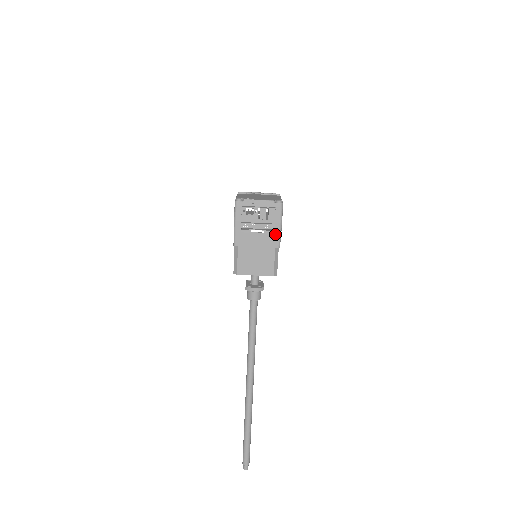
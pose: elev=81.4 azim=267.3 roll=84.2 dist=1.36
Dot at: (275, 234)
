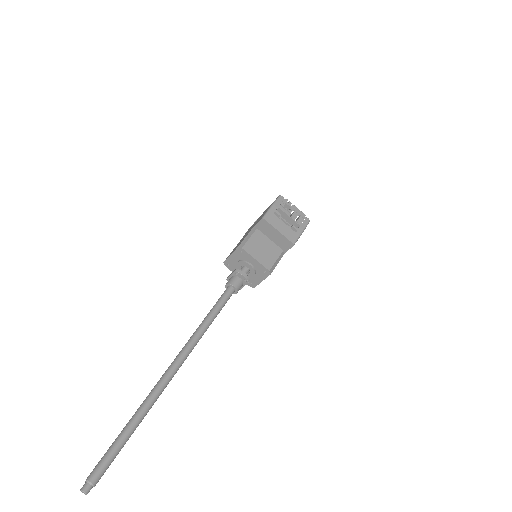
Dot at: (296, 233)
